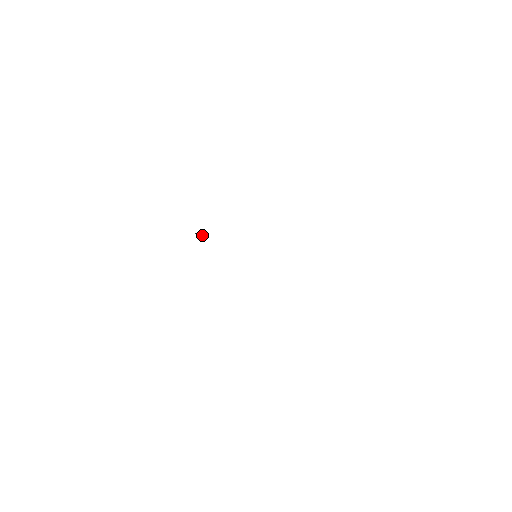
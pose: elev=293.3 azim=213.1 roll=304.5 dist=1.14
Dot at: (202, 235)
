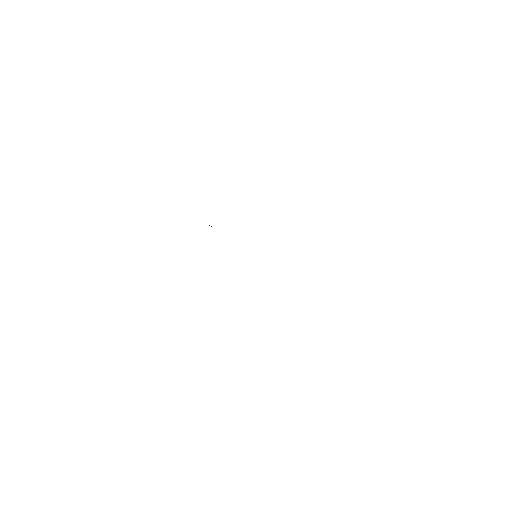
Dot at: occluded
